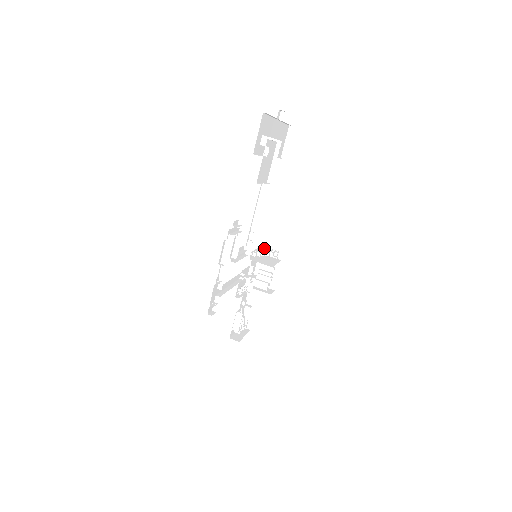
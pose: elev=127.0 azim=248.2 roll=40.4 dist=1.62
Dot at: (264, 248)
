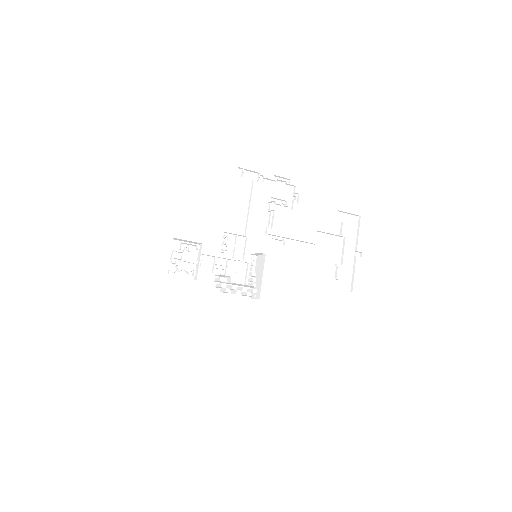
Dot at: occluded
